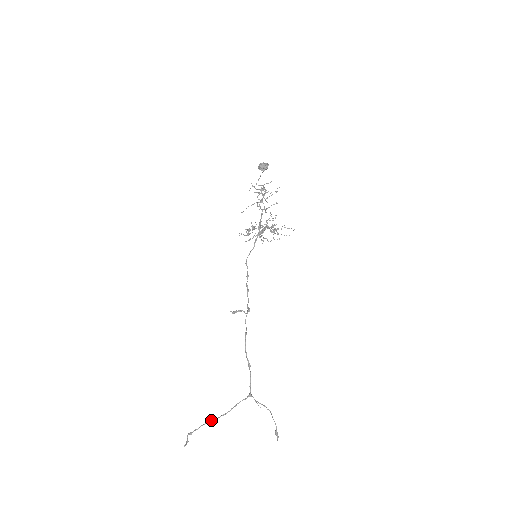
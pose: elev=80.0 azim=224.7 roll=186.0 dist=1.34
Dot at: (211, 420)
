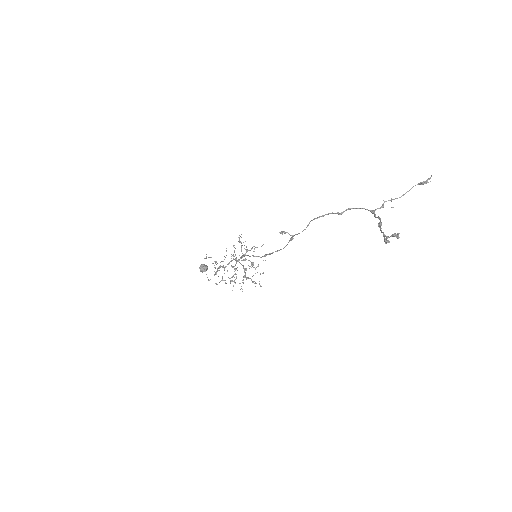
Dot at: (378, 223)
